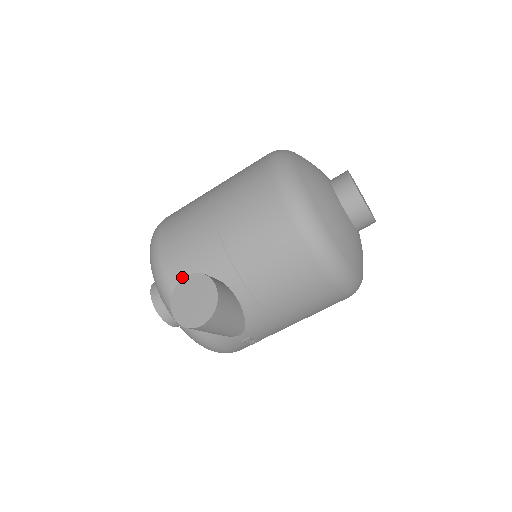
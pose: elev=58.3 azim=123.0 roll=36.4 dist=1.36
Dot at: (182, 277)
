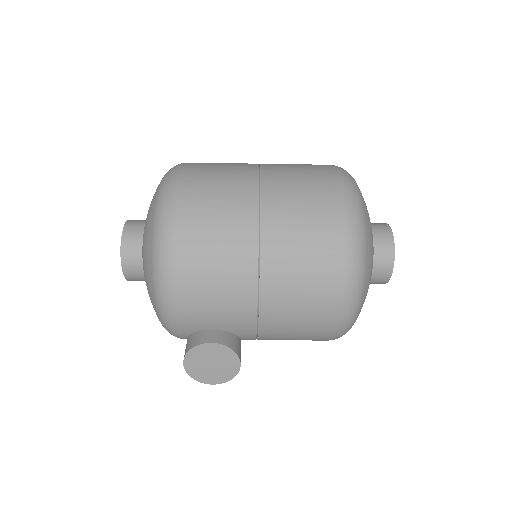
Dot at: (198, 324)
